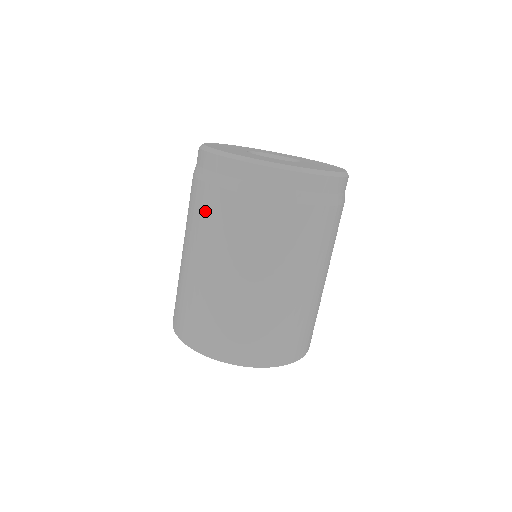
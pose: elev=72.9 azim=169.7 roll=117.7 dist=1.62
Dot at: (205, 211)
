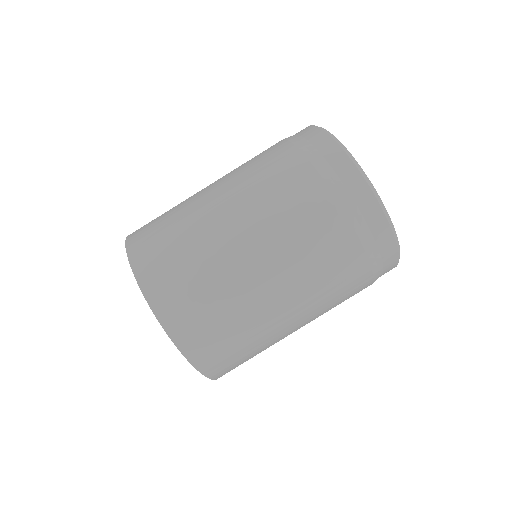
Dot at: (315, 227)
